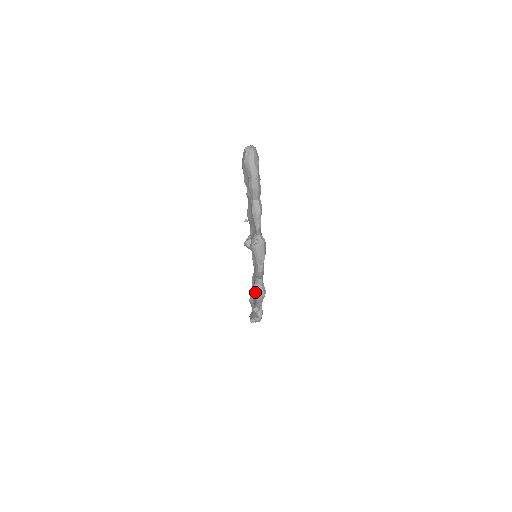
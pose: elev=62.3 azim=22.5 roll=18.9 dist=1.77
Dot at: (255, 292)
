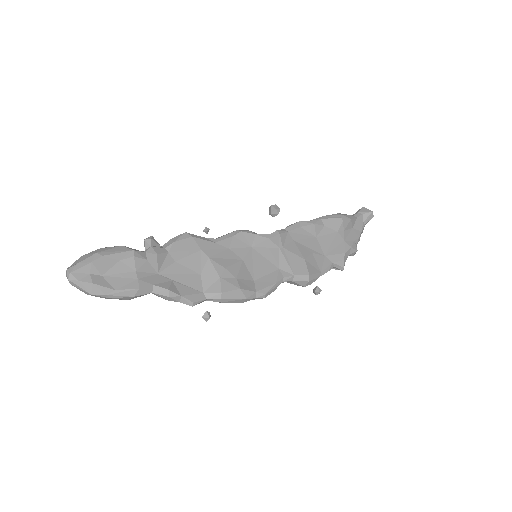
Dot at: occluded
